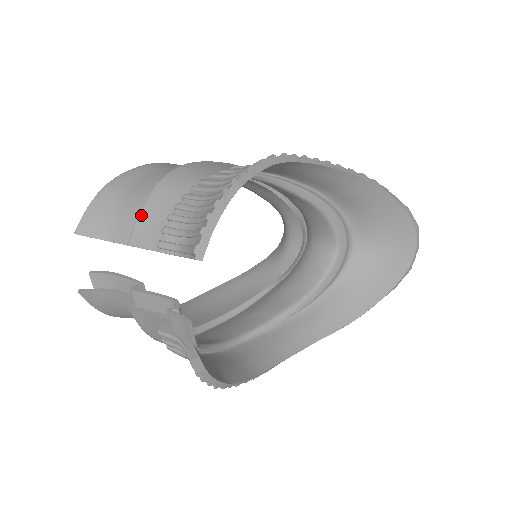
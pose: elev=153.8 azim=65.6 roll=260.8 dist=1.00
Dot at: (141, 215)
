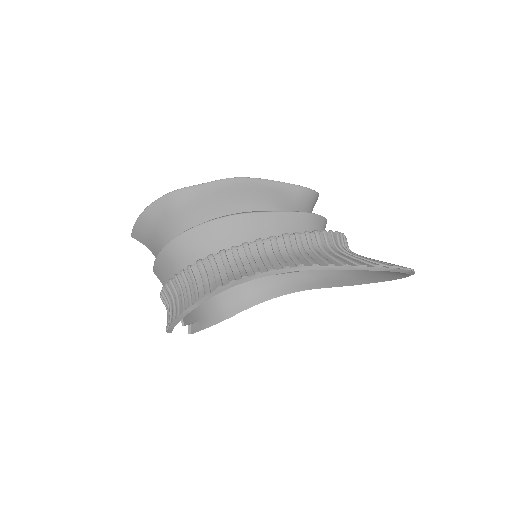
Dot at: (155, 264)
